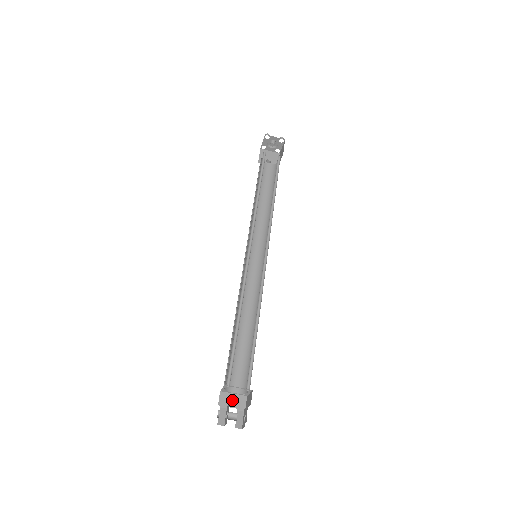
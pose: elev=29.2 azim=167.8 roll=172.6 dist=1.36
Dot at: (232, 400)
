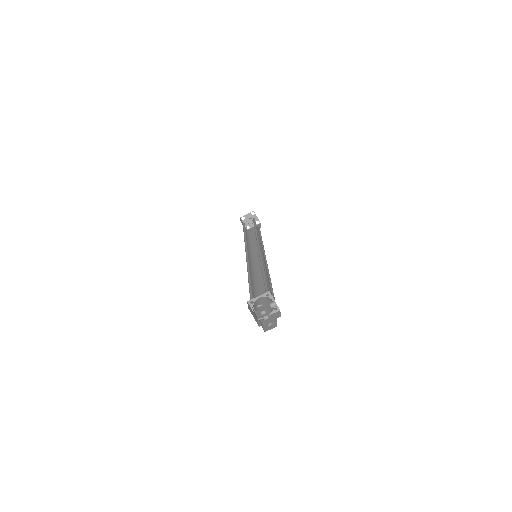
Dot at: (253, 313)
